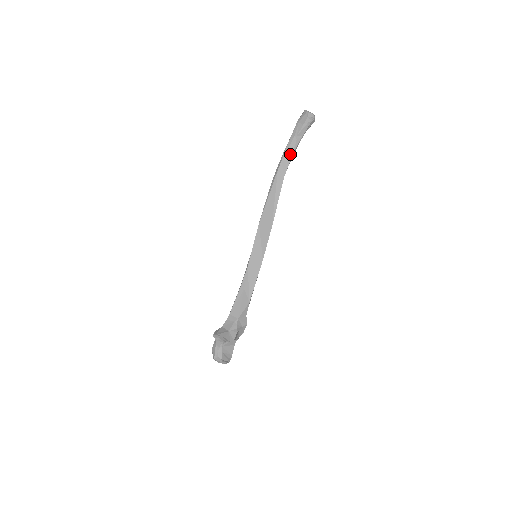
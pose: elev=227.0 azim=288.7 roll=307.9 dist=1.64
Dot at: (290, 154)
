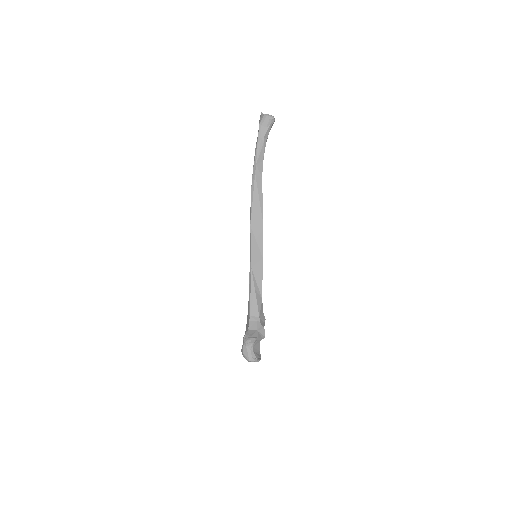
Dot at: (262, 156)
